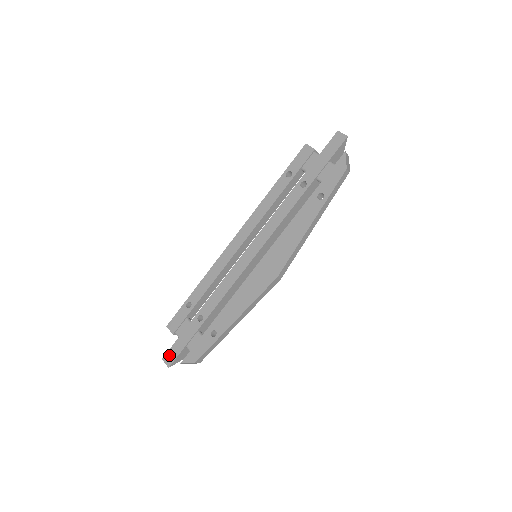
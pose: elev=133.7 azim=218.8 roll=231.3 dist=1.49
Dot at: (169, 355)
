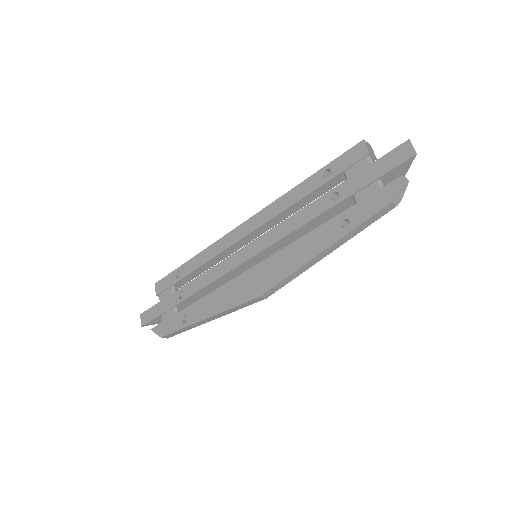
Dot at: (146, 315)
